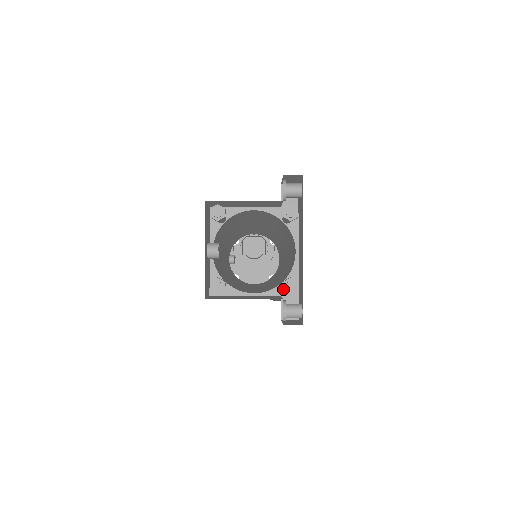
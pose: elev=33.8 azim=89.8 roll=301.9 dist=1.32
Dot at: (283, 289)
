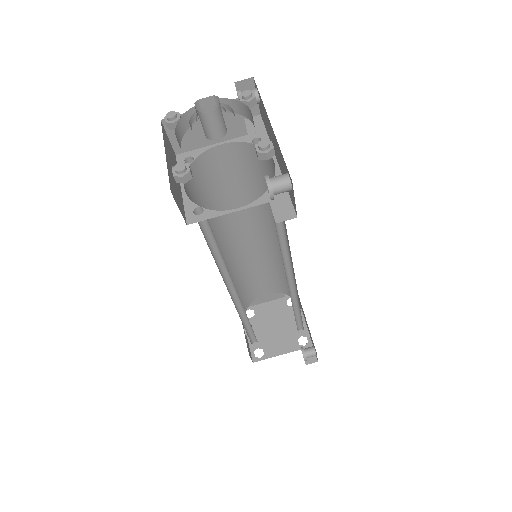
Dot at: (256, 151)
